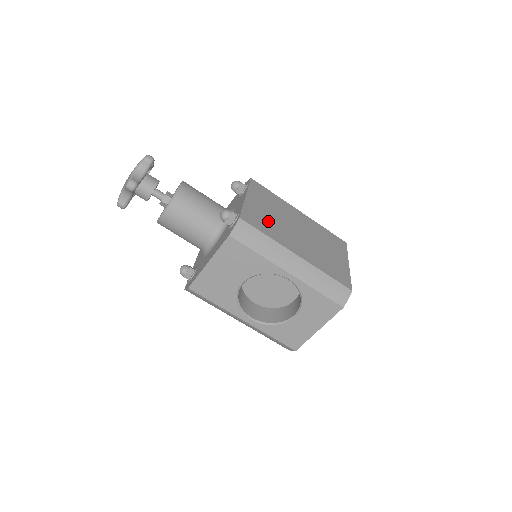
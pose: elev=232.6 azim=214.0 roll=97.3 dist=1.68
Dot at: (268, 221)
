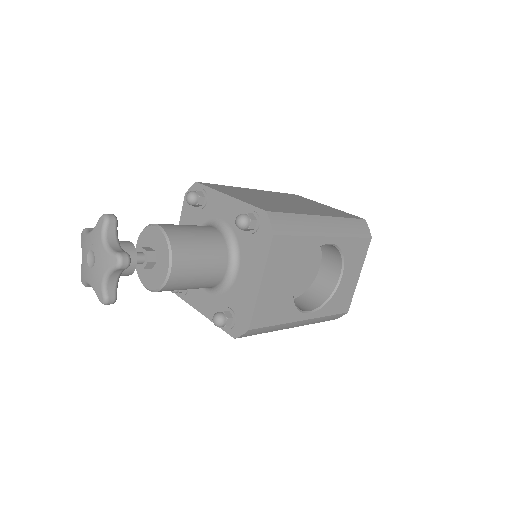
Dot at: (270, 204)
